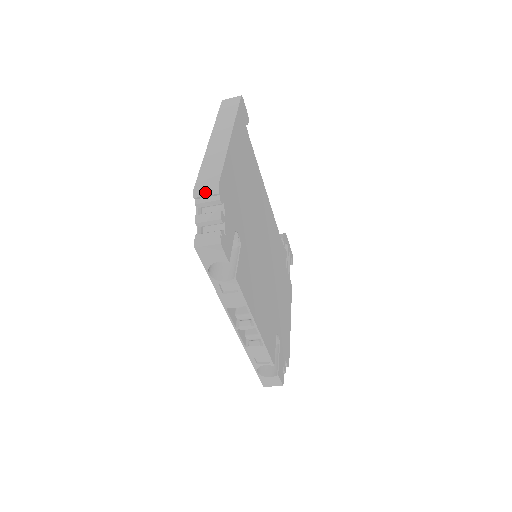
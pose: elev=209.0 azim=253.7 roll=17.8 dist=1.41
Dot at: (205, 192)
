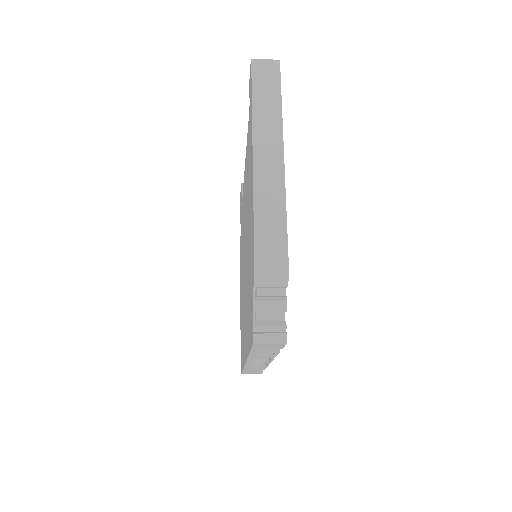
Dot at: (271, 276)
